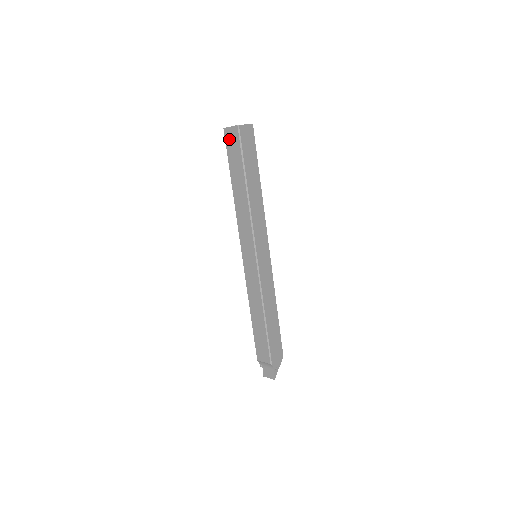
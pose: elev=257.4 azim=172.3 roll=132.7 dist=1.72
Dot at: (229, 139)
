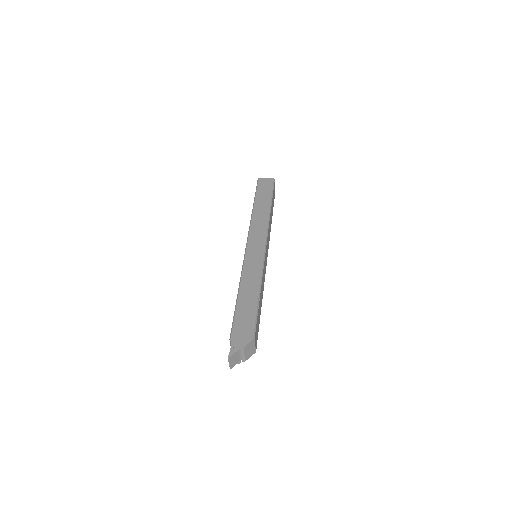
Dot at: occluded
